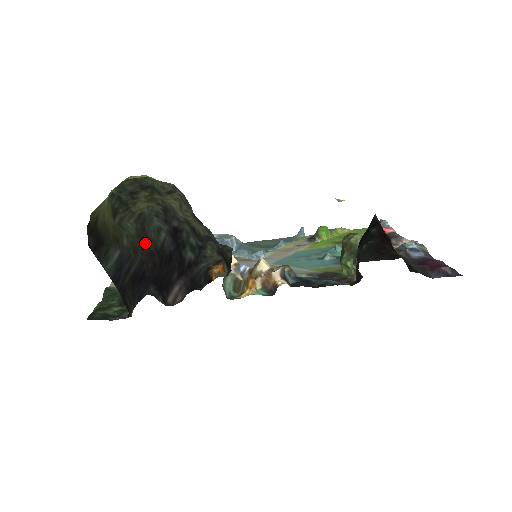
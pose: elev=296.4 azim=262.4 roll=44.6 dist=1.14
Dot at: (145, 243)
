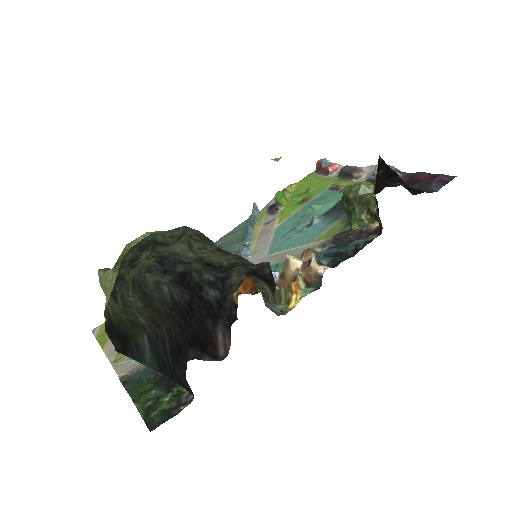
Dot at: (157, 309)
